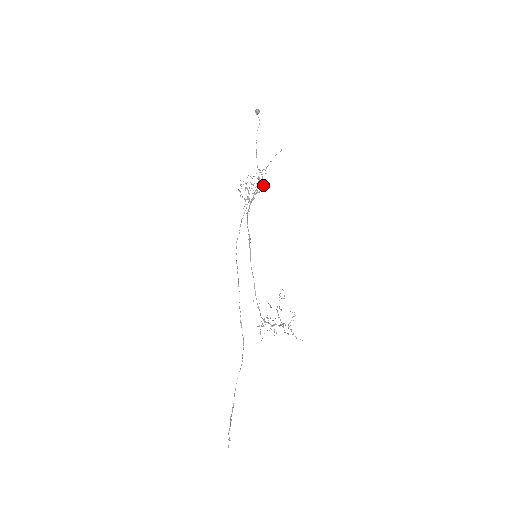
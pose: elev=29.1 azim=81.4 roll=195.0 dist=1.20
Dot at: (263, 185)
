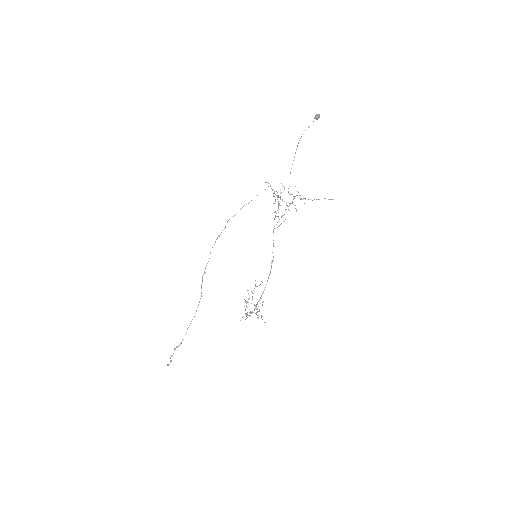
Dot at: occluded
